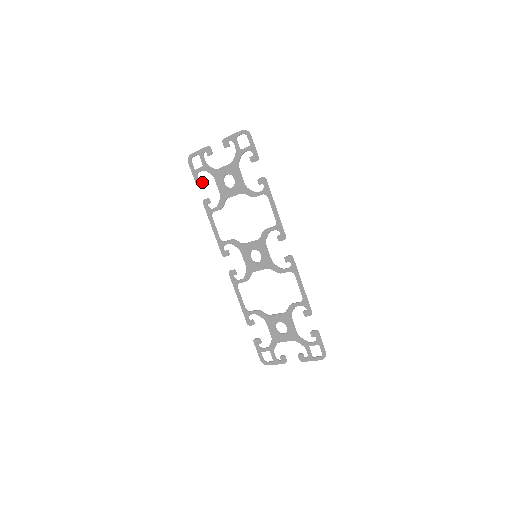
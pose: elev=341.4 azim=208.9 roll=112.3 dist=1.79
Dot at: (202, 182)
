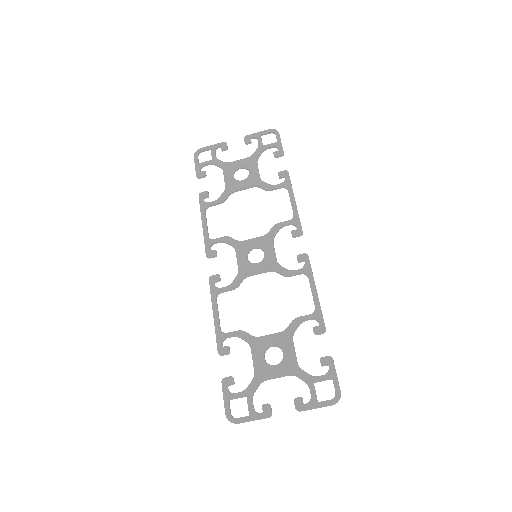
Dot at: (205, 175)
